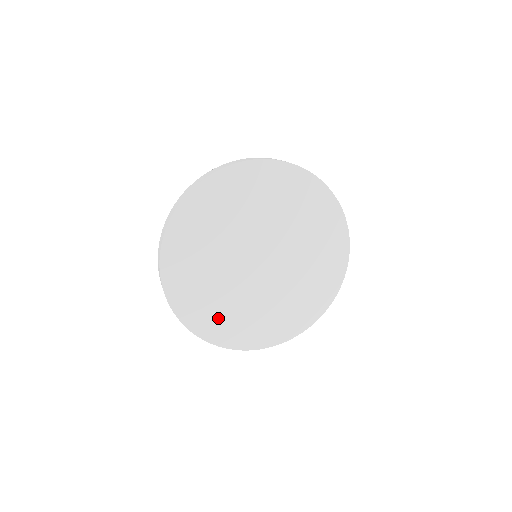
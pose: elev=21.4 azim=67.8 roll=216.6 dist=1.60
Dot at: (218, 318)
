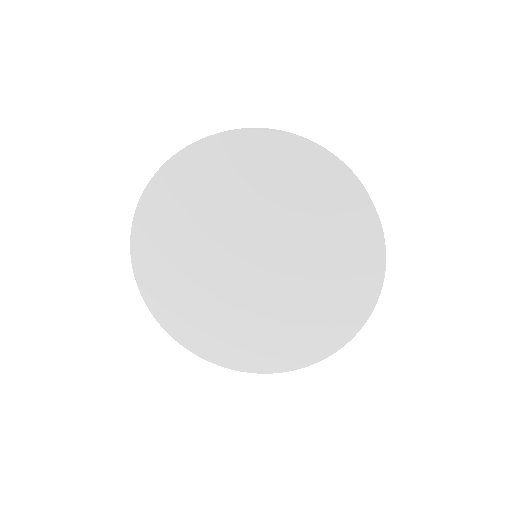
Dot at: (229, 340)
